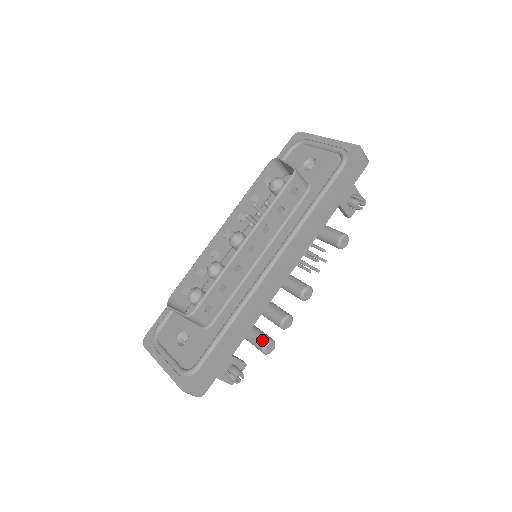
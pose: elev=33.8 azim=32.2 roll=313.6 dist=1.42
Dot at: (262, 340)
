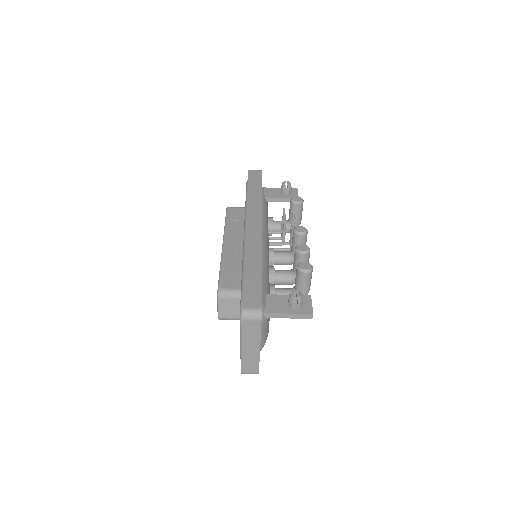
Dot at: (296, 270)
